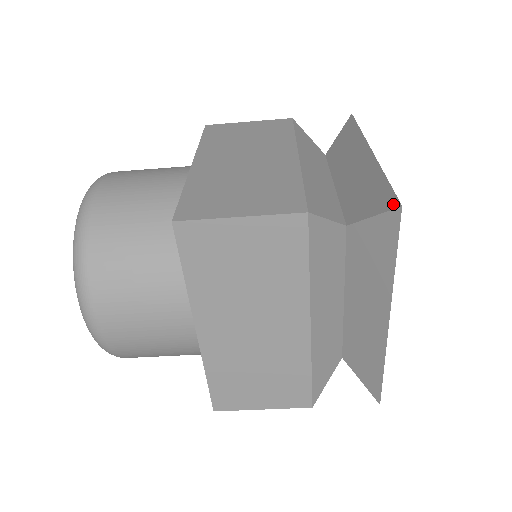
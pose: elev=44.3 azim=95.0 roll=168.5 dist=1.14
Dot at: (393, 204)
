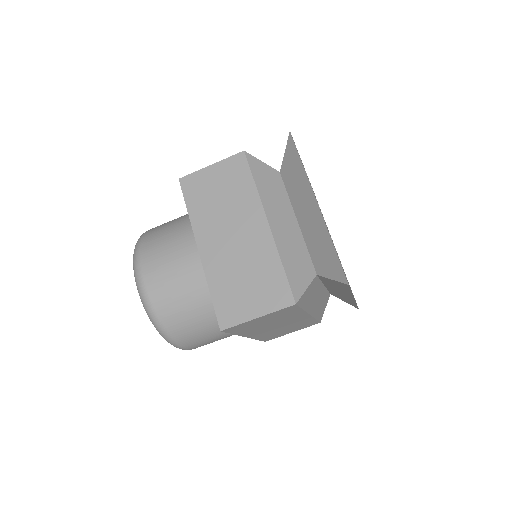
Dot at: (343, 279)
